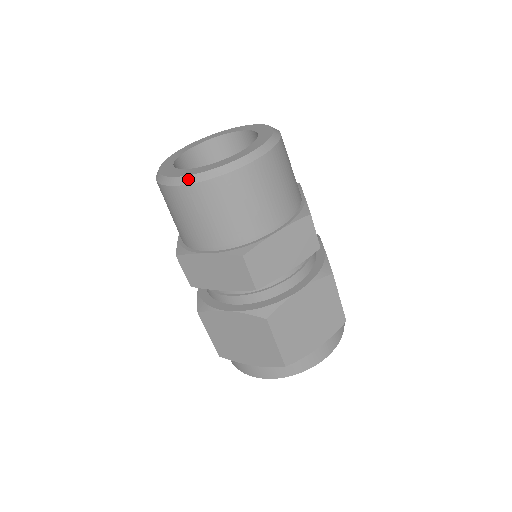
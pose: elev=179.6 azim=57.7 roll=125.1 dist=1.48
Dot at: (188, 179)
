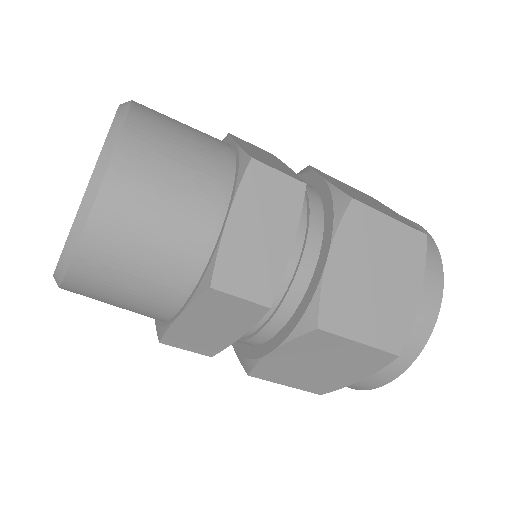
Dot at: (63, 260)
